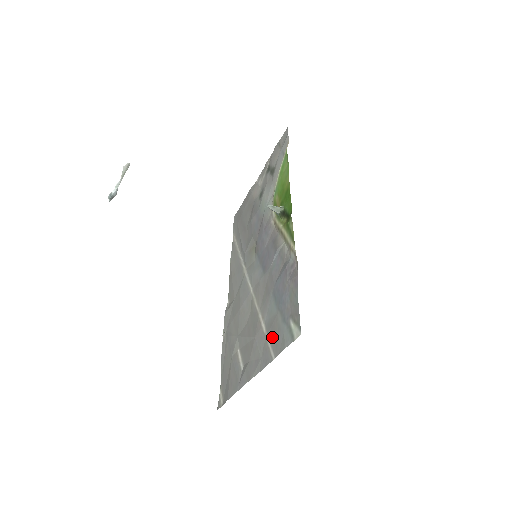
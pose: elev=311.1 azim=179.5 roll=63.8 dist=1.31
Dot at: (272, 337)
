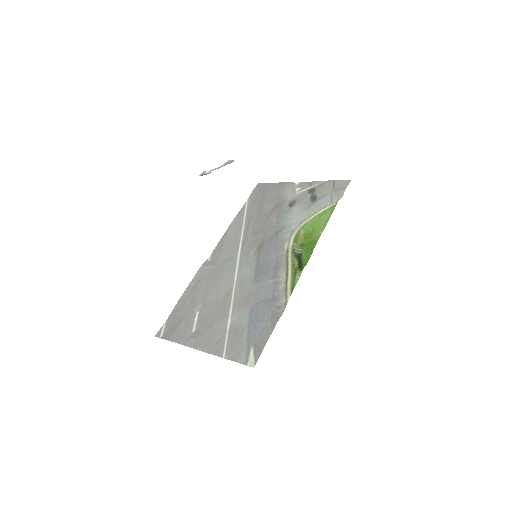
Dot at: (231, 340)
